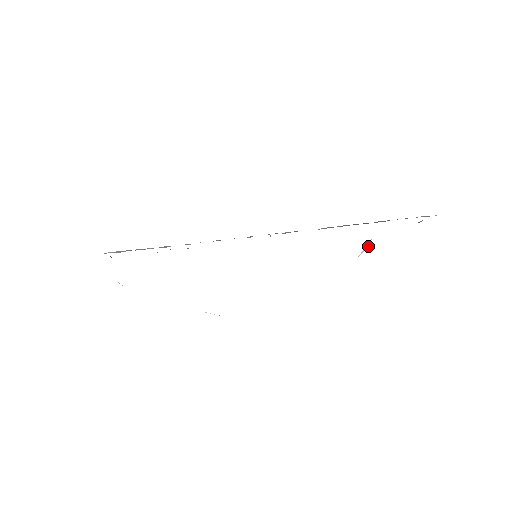
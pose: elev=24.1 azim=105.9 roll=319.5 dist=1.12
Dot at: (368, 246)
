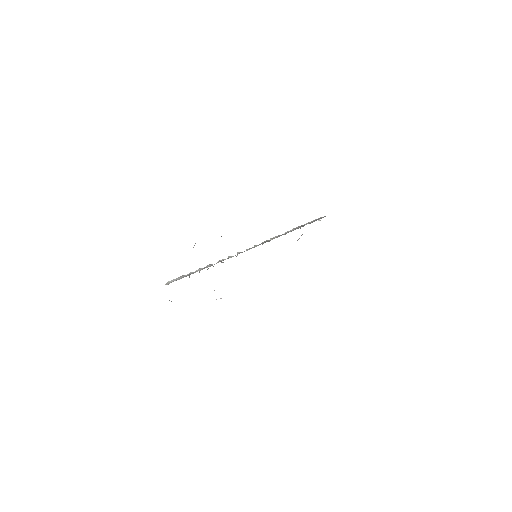
Dot at: occluded
